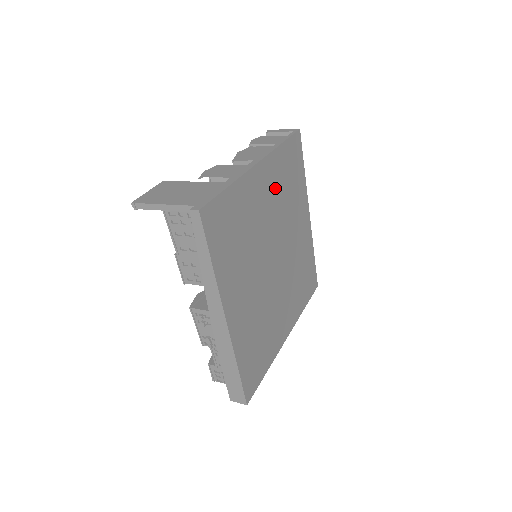
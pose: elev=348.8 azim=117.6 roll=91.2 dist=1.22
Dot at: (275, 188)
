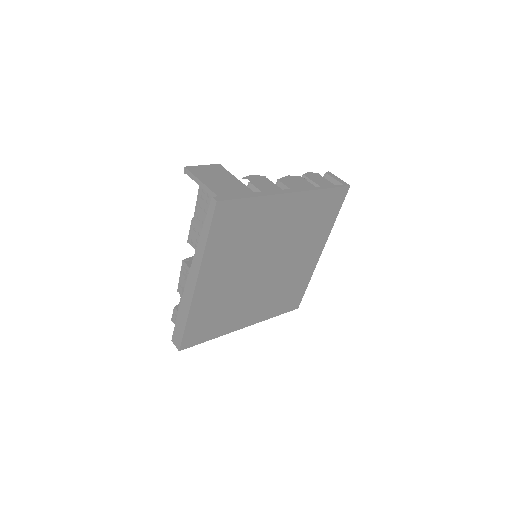
Dot at: (297, 217)
